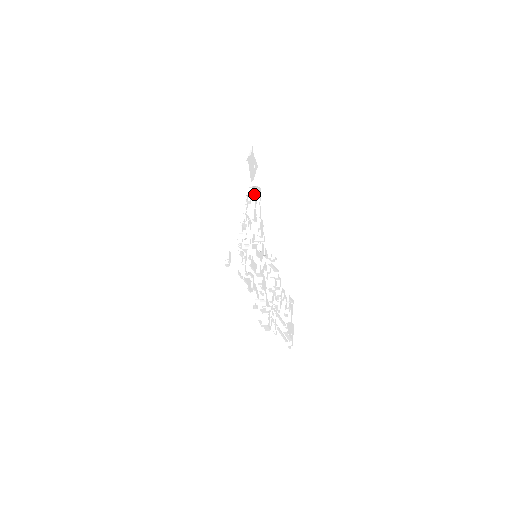
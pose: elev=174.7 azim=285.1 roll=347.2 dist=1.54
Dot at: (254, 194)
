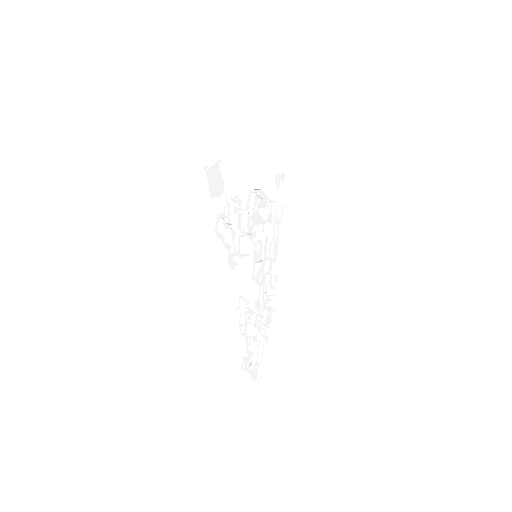
Dot at: (226, 216)
